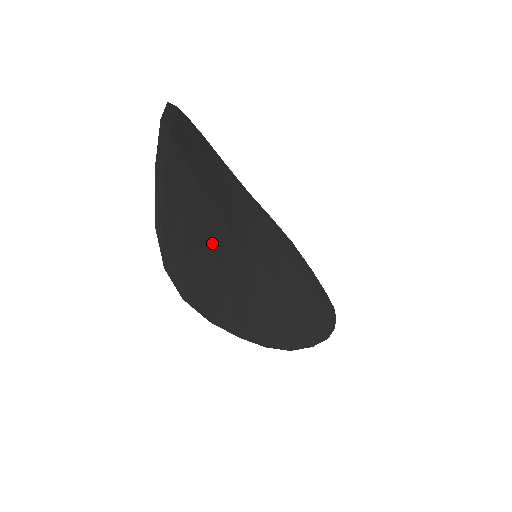
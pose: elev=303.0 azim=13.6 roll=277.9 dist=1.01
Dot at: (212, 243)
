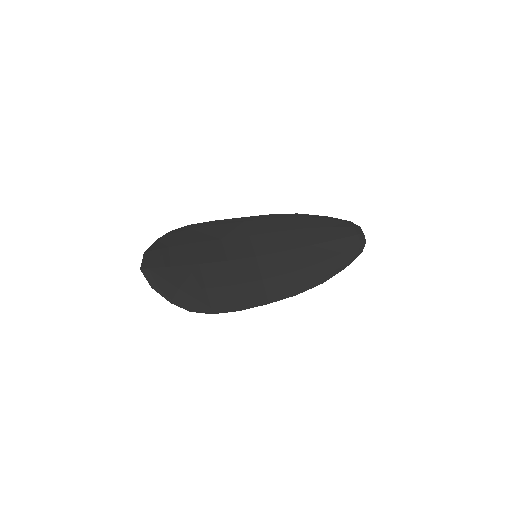
Dot at: (213, 280)
